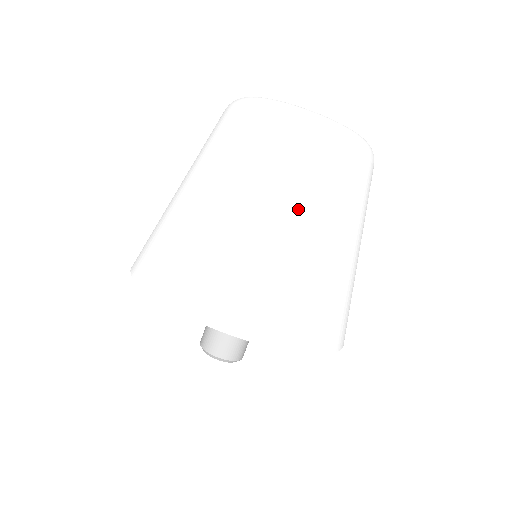
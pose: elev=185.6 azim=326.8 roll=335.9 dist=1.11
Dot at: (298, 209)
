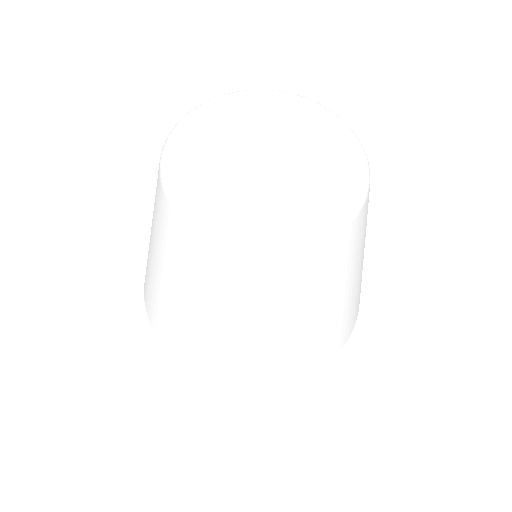
Dot at: (195, 295)
